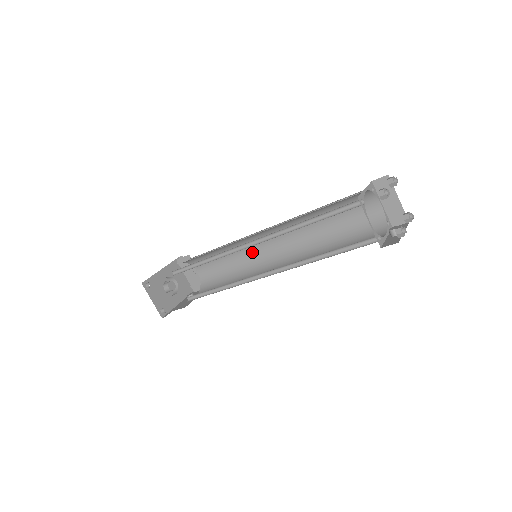
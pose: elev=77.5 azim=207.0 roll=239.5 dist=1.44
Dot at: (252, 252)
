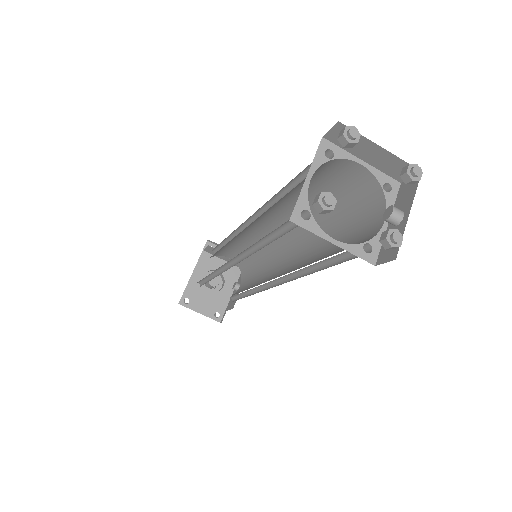
Dot at: (258, 237)
